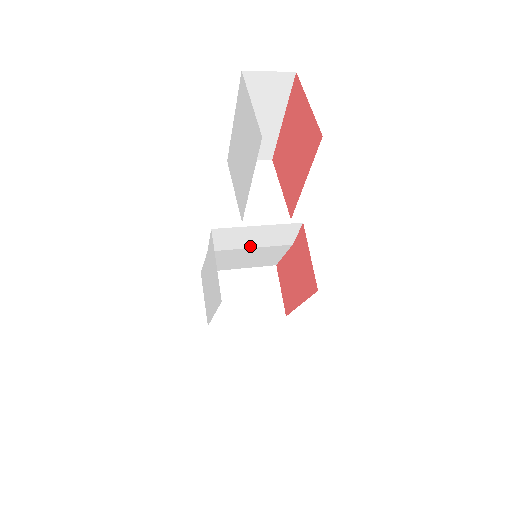
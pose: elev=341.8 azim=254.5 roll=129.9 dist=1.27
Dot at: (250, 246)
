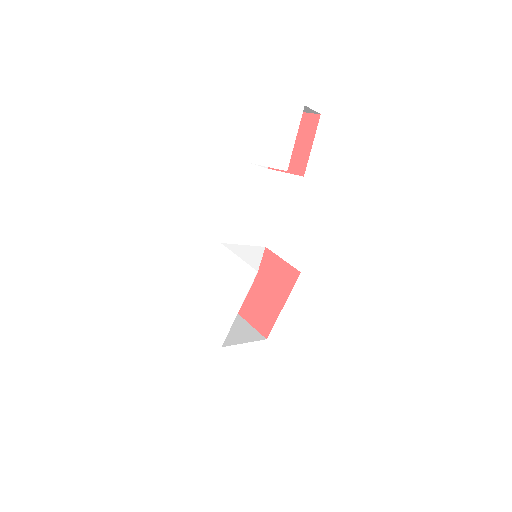
Dot at: occluded
